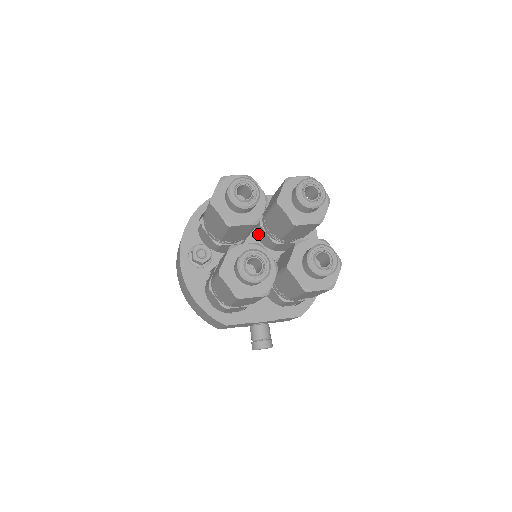
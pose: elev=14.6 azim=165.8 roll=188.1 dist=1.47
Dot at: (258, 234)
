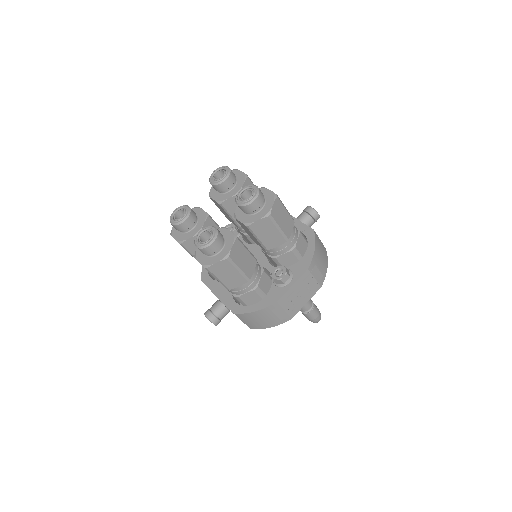
Dot at: occluded
